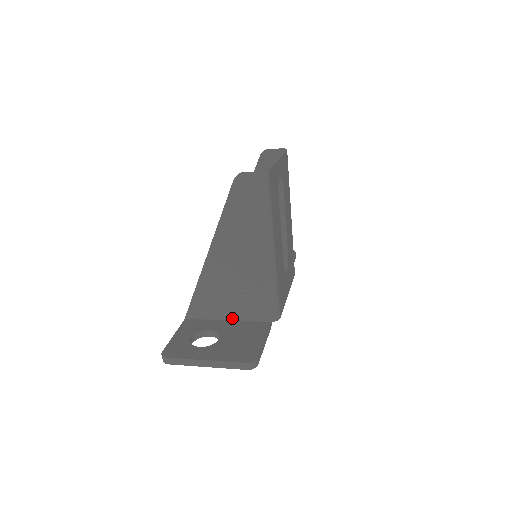
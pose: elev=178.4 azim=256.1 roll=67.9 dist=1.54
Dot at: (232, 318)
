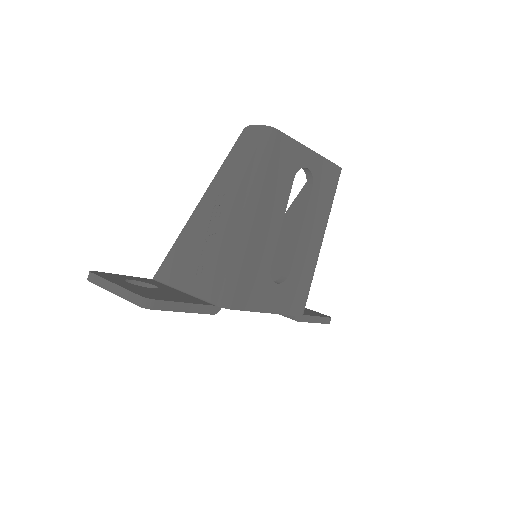
Dot at: (187, 290)
